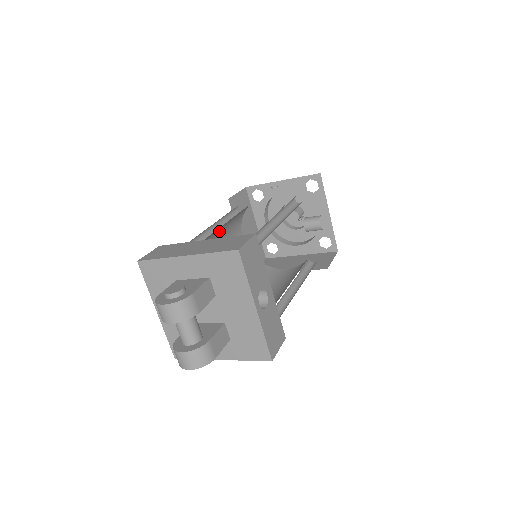
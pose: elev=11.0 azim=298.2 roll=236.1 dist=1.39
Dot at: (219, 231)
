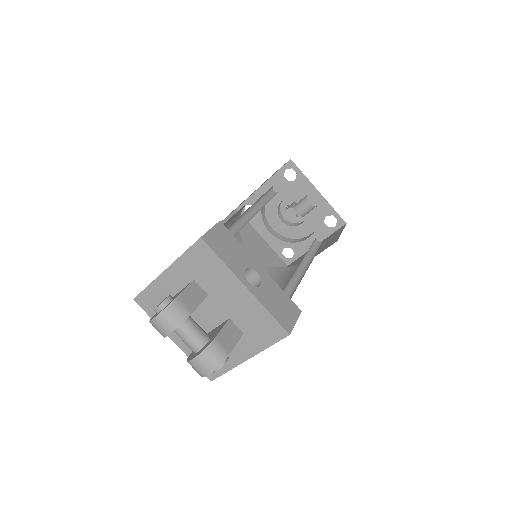
Dot at: occluded
